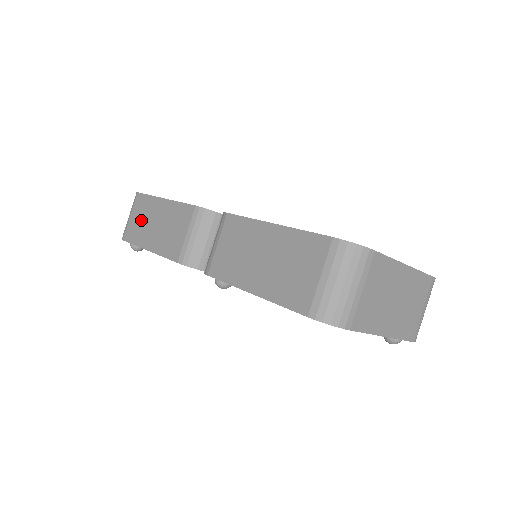
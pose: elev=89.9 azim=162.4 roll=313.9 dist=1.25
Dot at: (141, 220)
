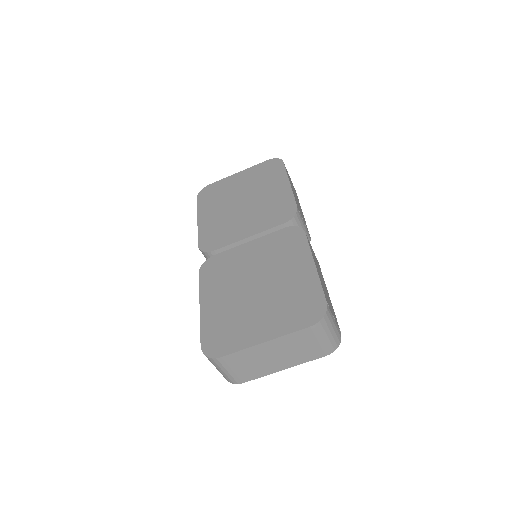
Dot at: occluded
